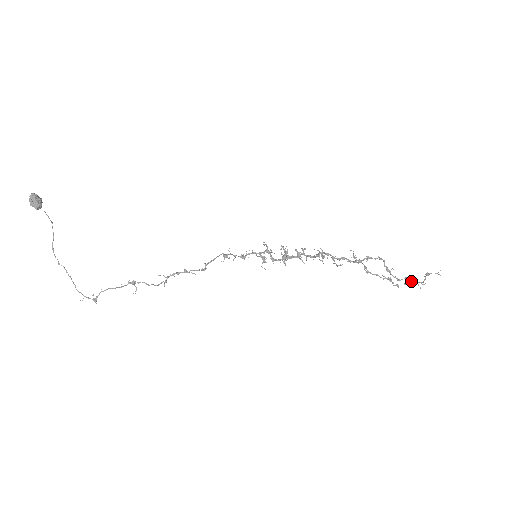
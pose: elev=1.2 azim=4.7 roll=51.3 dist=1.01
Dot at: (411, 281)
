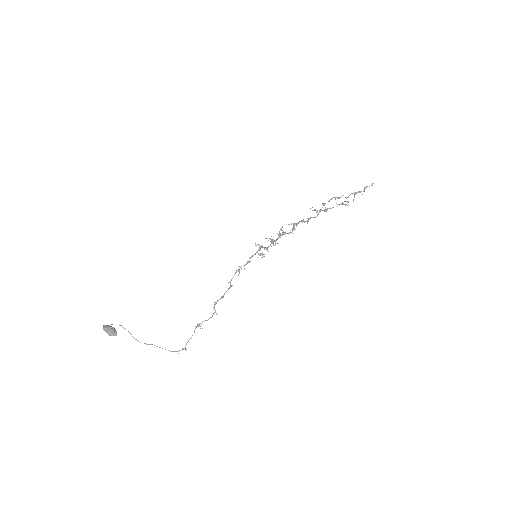
Dot at: (355, 194)
